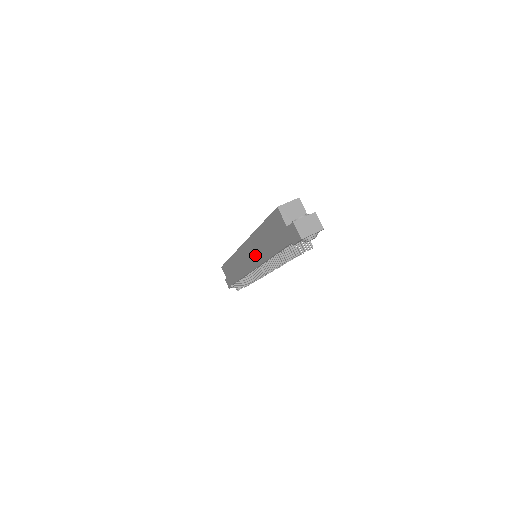
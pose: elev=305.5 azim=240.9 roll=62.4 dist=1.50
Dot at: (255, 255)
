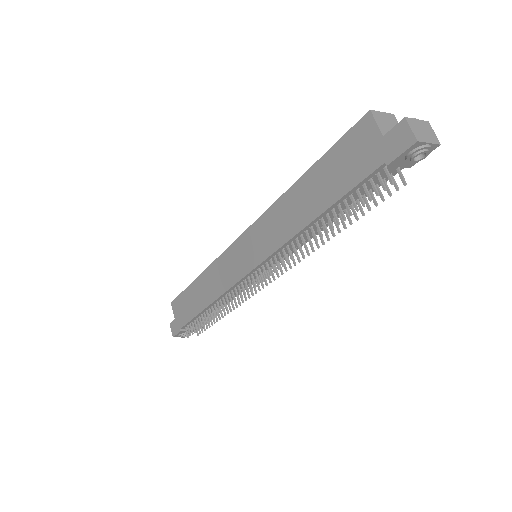
Dot at: (269, 238)
